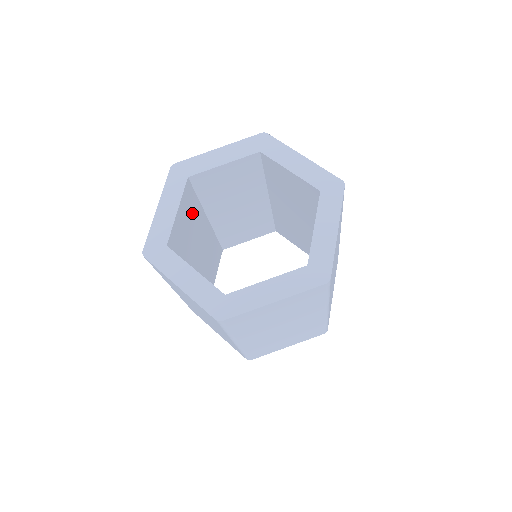
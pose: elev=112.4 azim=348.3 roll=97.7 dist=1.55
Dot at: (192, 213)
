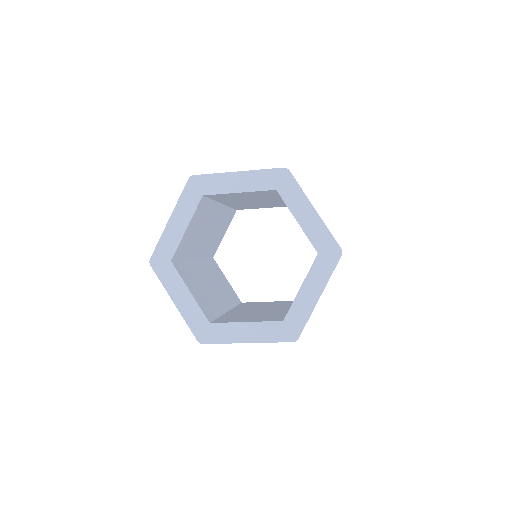
Dot at: (204, 216)
